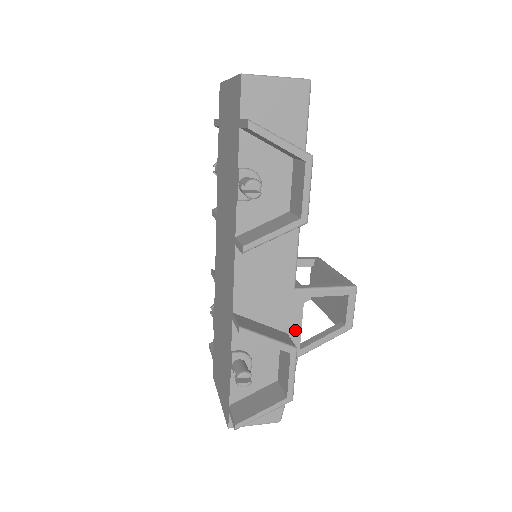
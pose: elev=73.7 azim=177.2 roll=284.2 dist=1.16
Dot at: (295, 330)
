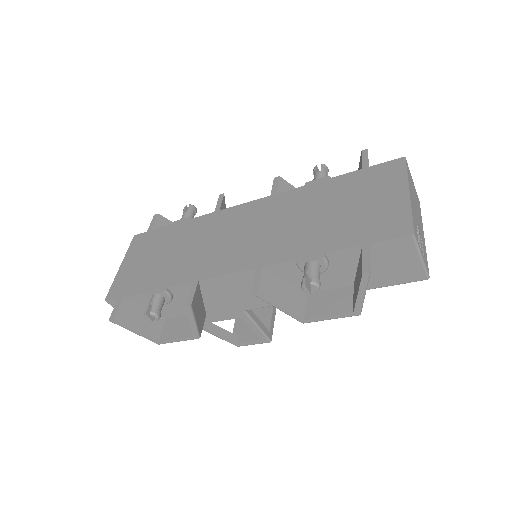
Dot at: (213, 318)
